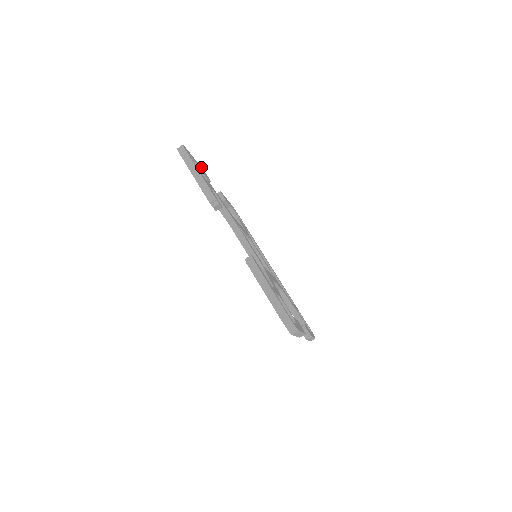
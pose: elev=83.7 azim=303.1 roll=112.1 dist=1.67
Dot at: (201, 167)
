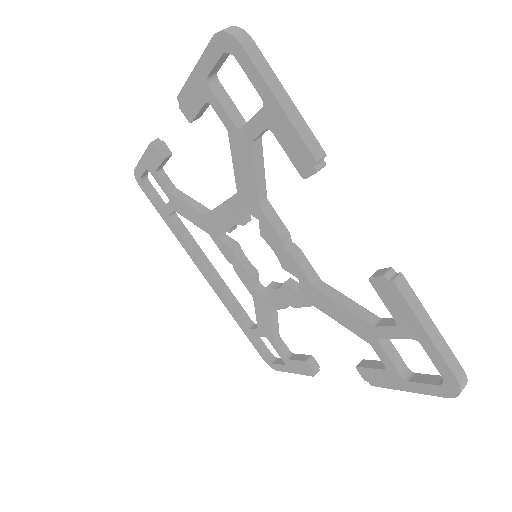
Dot at: occluded
